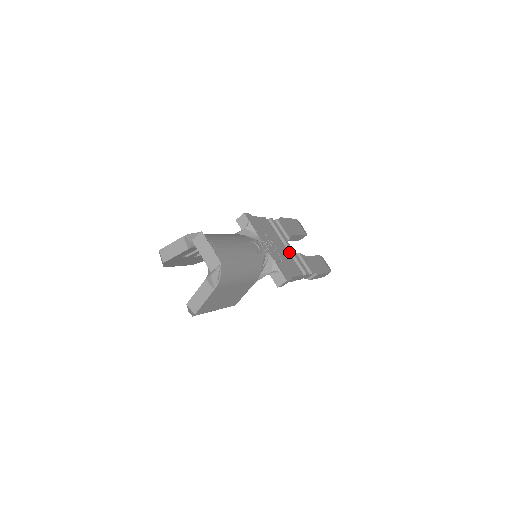
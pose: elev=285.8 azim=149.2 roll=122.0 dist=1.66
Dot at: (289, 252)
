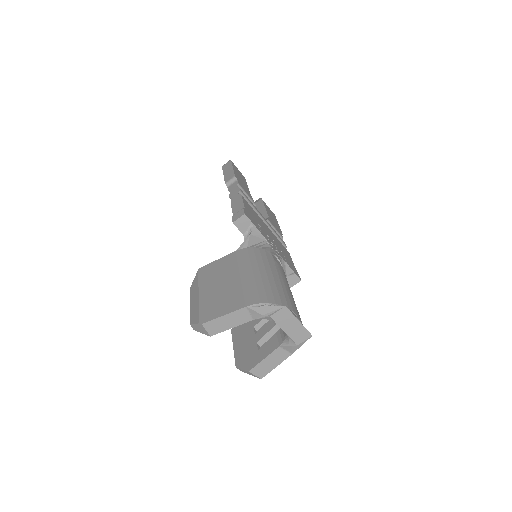
Dot at: occluded
